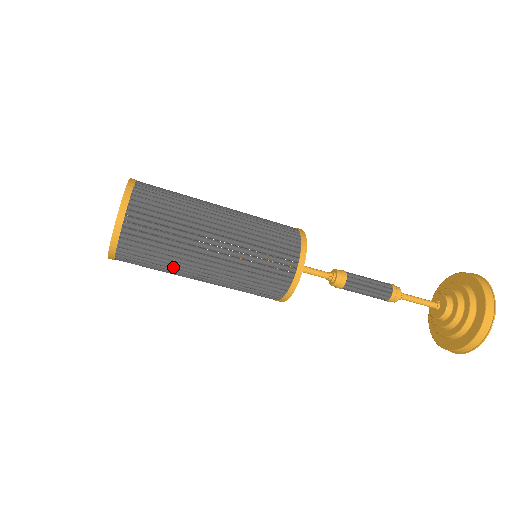
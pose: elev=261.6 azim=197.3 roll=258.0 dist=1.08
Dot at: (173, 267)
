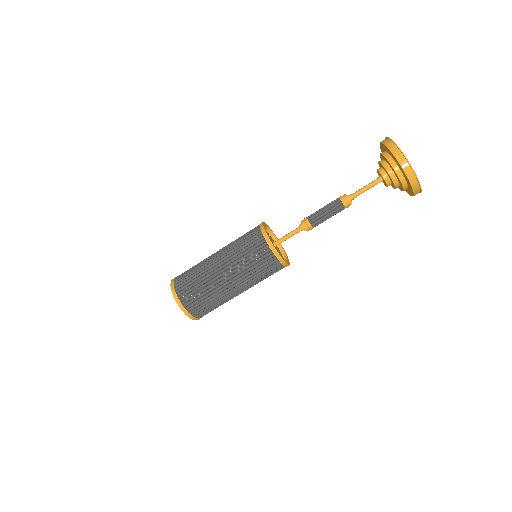
Dot at: (207, 283)
